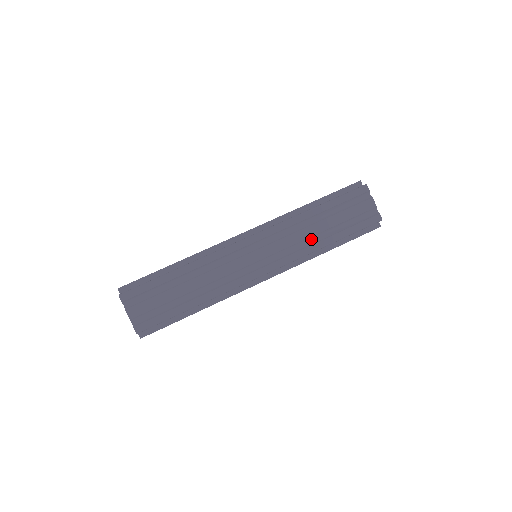
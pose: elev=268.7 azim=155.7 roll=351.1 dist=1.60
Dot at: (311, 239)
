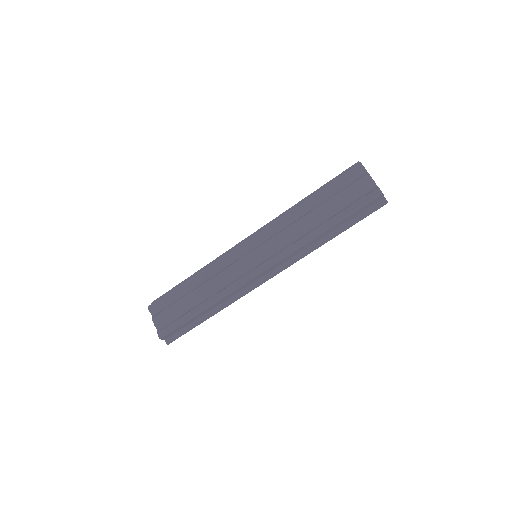
Dot at: (306, 229)
